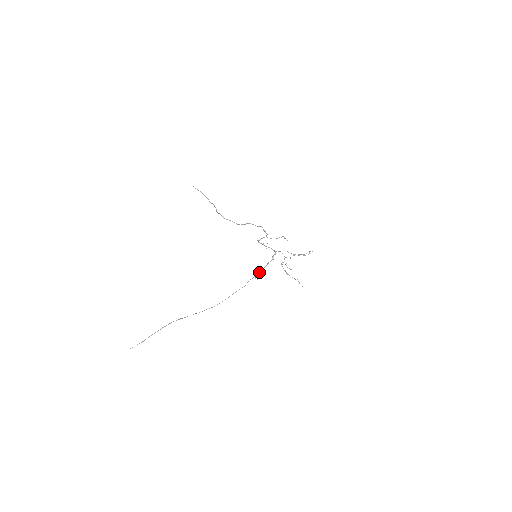
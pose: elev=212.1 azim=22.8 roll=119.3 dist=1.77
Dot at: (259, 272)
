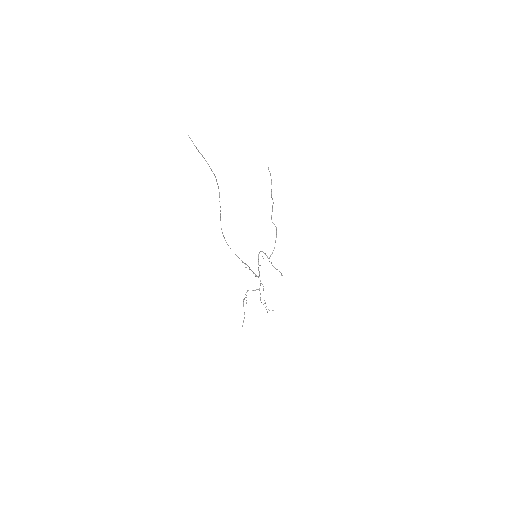
Dot at: (249, 267)
